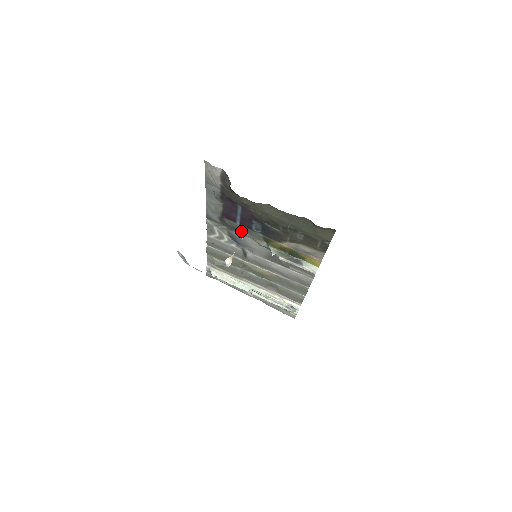
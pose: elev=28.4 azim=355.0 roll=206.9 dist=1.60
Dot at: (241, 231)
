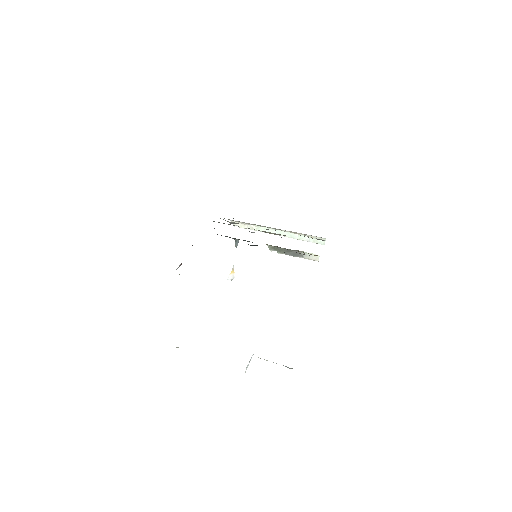
Dot at: occluded
